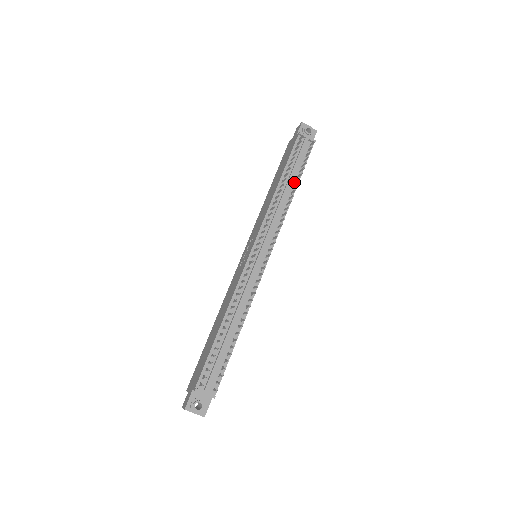
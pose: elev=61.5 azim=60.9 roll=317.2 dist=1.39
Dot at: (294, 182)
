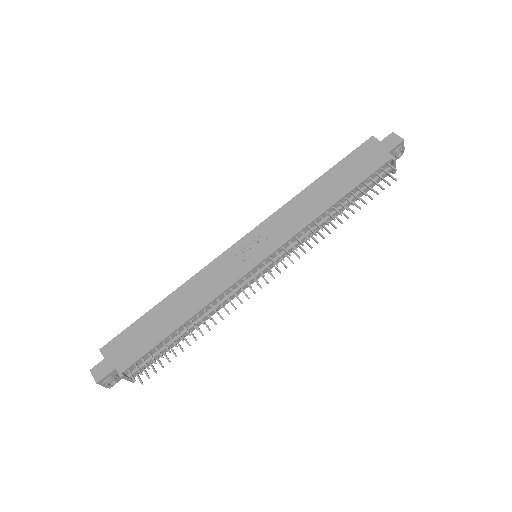
Dot at: (346, 206)
